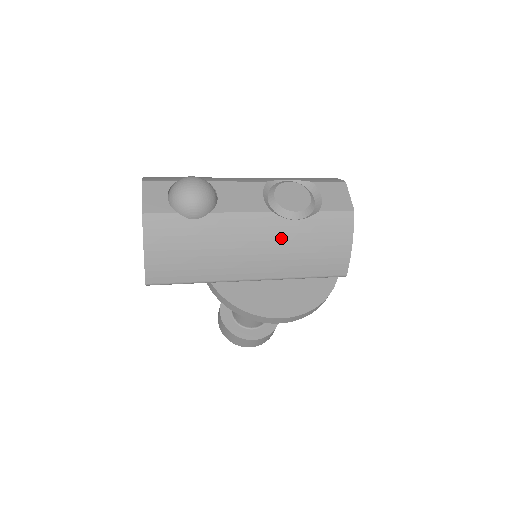
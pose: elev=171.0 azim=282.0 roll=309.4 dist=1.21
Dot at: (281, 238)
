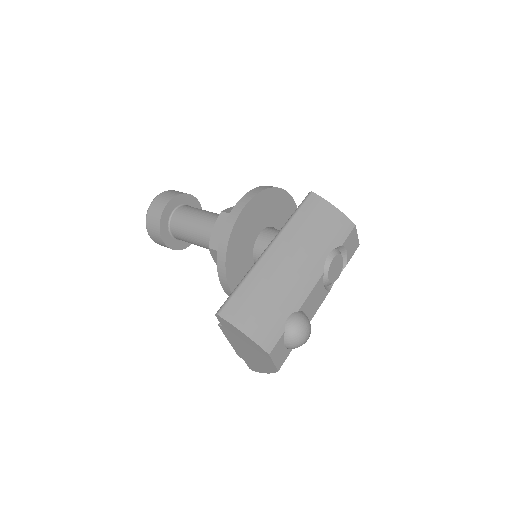
Dot at: occluded
